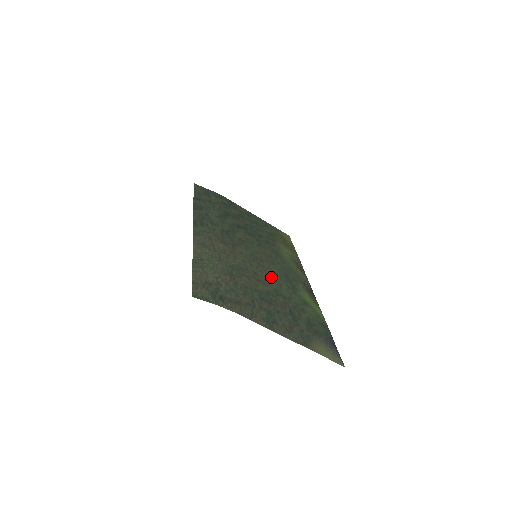
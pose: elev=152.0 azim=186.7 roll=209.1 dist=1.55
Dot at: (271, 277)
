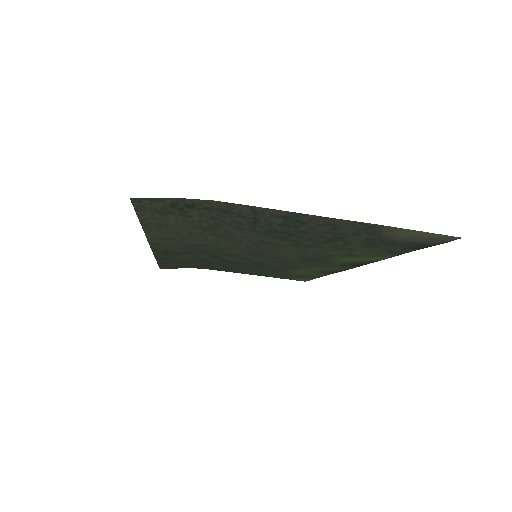
Dot at: (284, 251)
